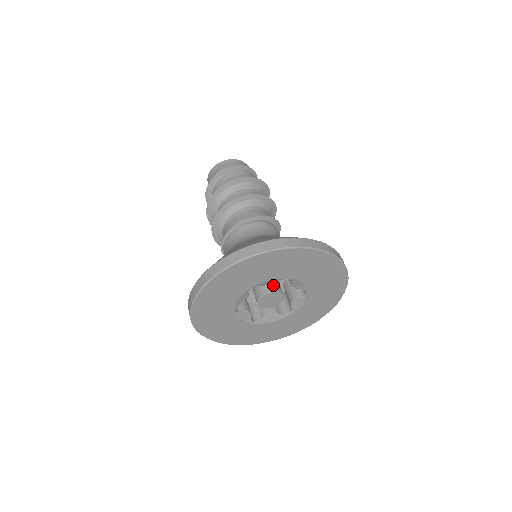
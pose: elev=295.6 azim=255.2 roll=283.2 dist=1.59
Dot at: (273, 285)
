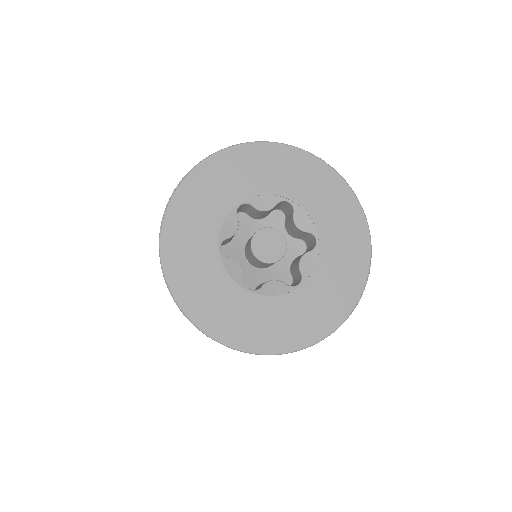
Dot at: occluded
